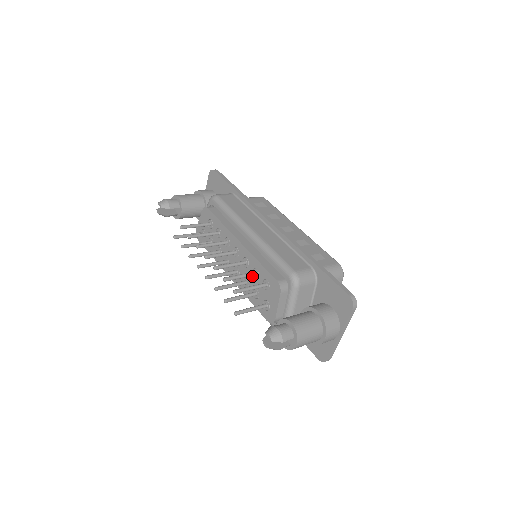
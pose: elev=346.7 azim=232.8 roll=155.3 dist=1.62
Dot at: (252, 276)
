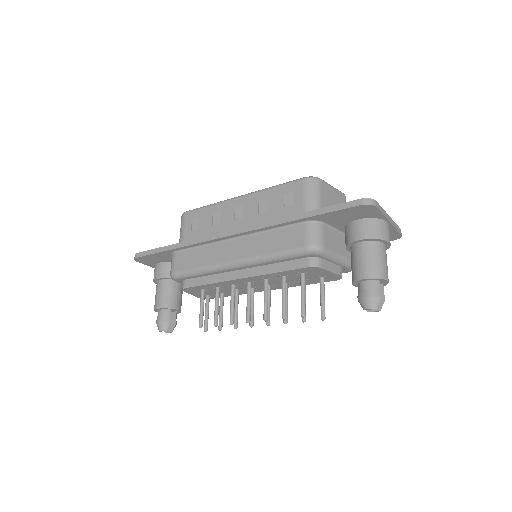
Dot at: occluded
